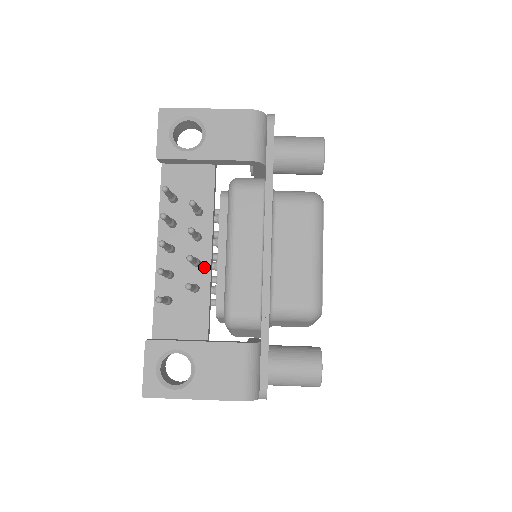
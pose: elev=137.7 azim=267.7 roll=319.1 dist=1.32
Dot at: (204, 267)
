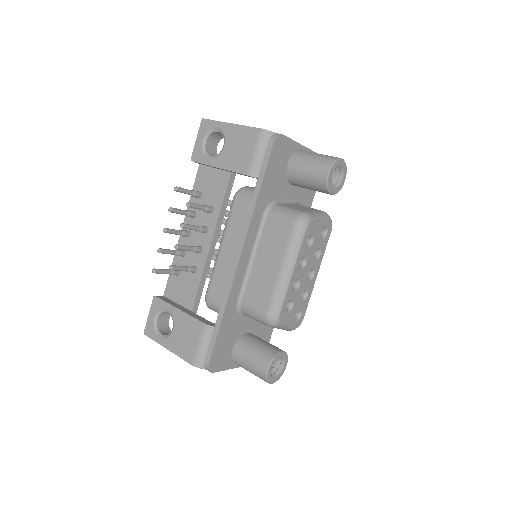
Dot at: (203, 255)
